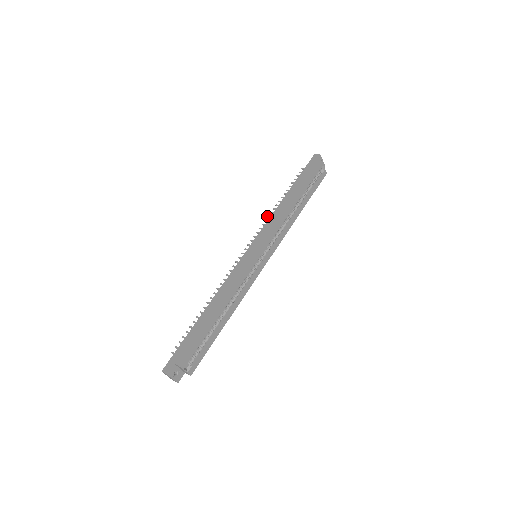
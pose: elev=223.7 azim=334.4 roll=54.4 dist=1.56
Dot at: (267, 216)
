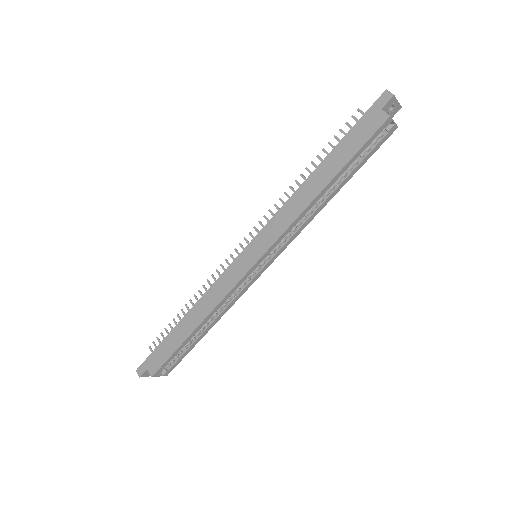
Dot at: (284, 192)
